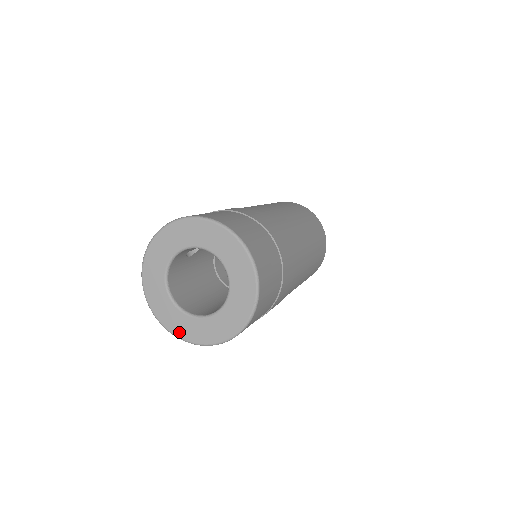
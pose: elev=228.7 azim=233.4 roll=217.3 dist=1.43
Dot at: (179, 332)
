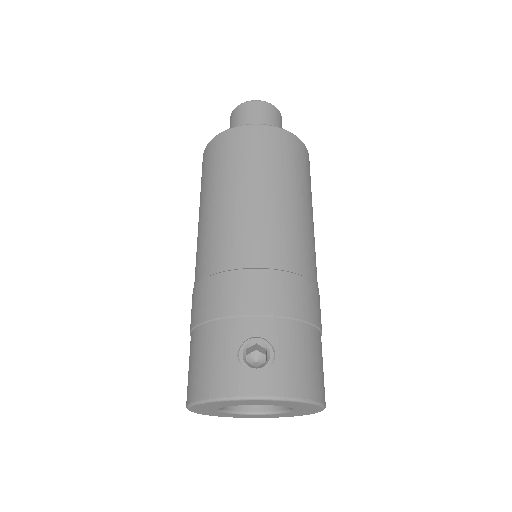
Dot at: (211, 415)
